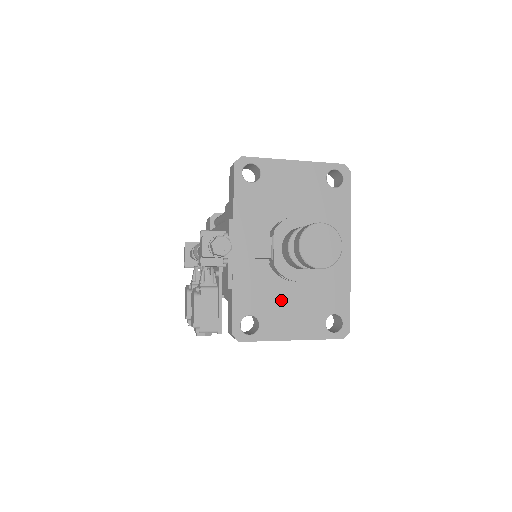
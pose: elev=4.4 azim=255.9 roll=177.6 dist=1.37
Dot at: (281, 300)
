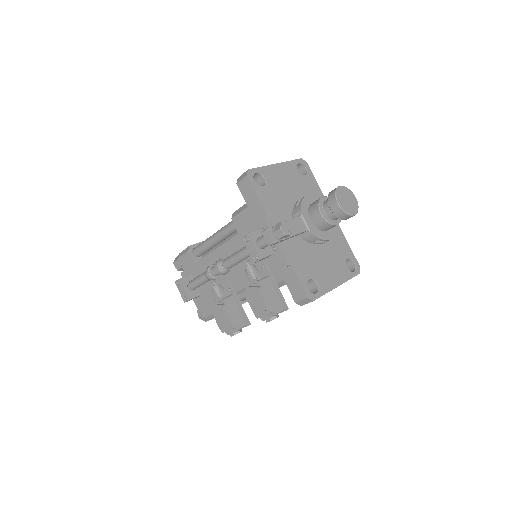
Dot at: (319, 261)
